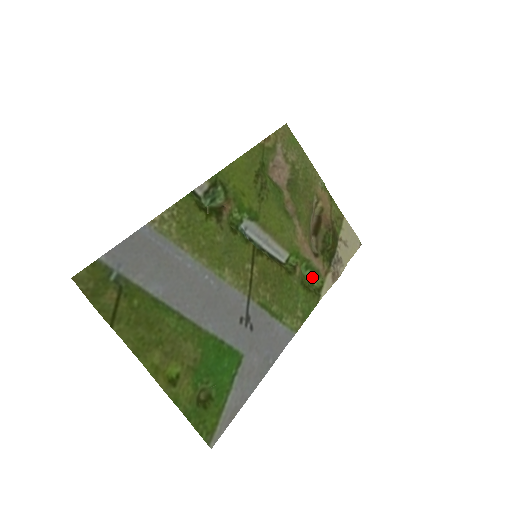
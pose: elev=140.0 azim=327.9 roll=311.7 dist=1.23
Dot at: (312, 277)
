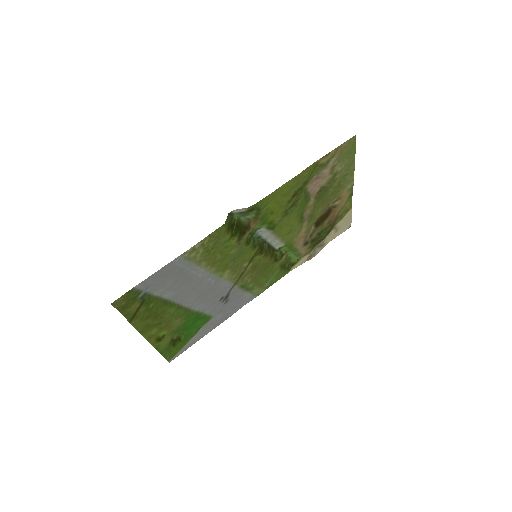
Dot at: (293, 255)
